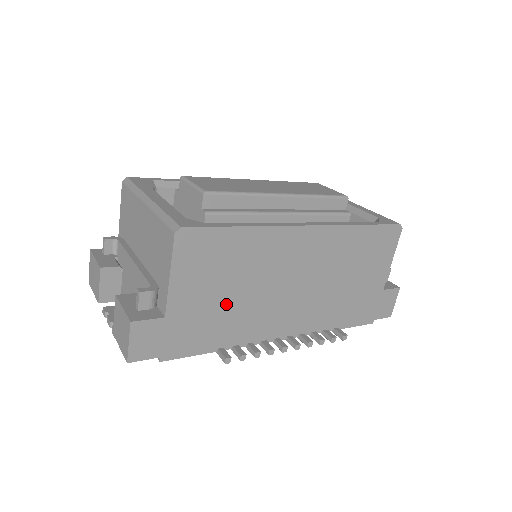
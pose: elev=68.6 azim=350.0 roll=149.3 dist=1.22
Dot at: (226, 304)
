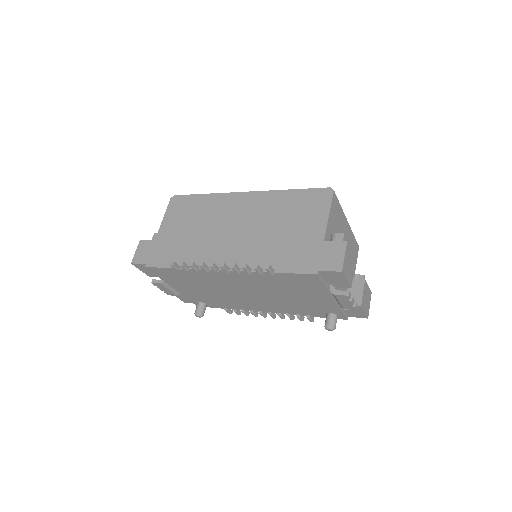
Dot at: (187, 237)
